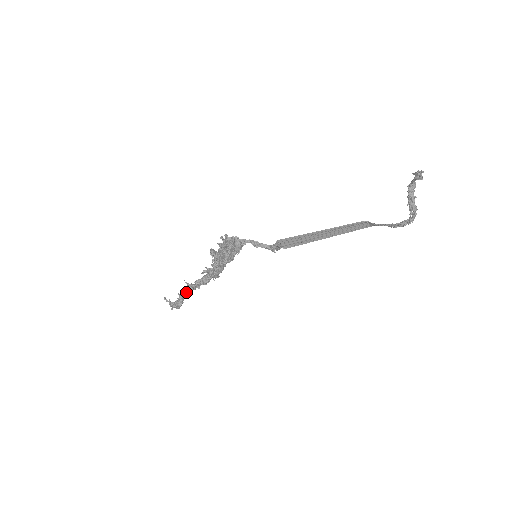
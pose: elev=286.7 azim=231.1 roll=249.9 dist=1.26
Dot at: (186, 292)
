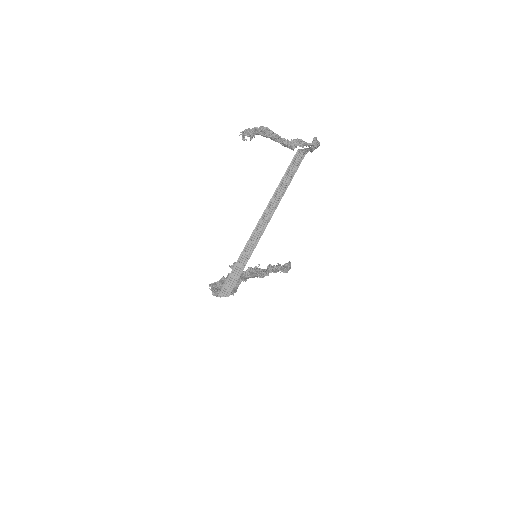
Dot at: occluded
